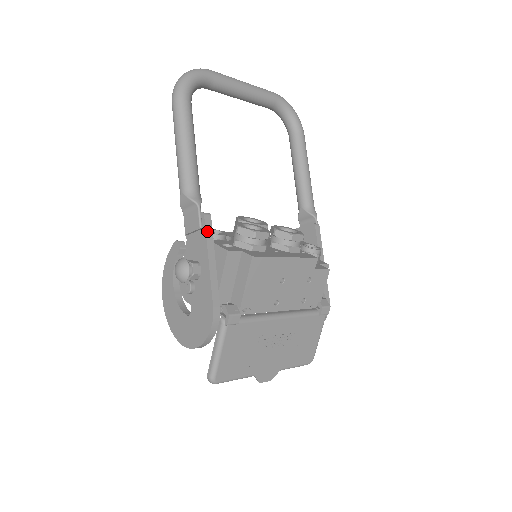
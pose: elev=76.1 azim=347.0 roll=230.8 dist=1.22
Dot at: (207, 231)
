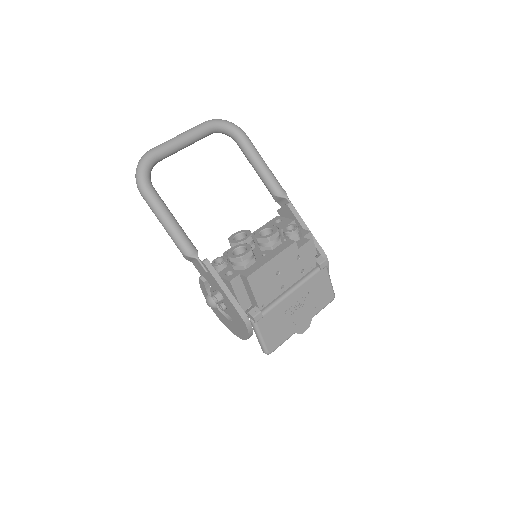
Dot at: (211, 272)
